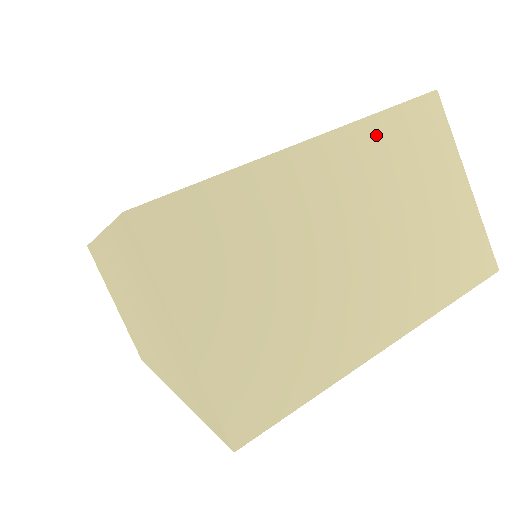
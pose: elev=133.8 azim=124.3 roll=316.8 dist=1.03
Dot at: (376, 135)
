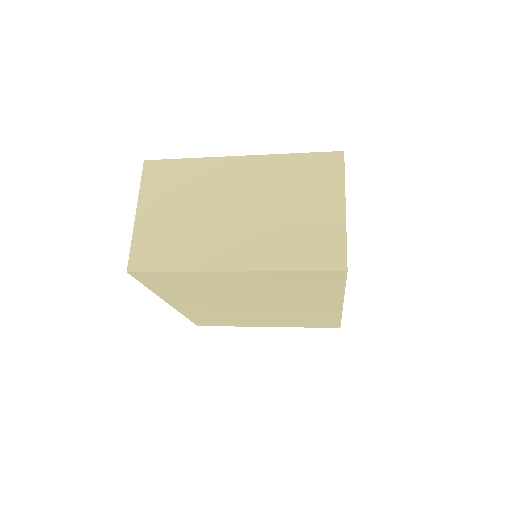
Dot at: (285, 164)
